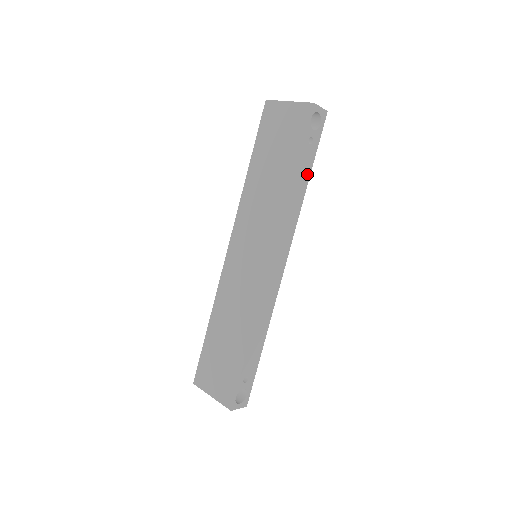
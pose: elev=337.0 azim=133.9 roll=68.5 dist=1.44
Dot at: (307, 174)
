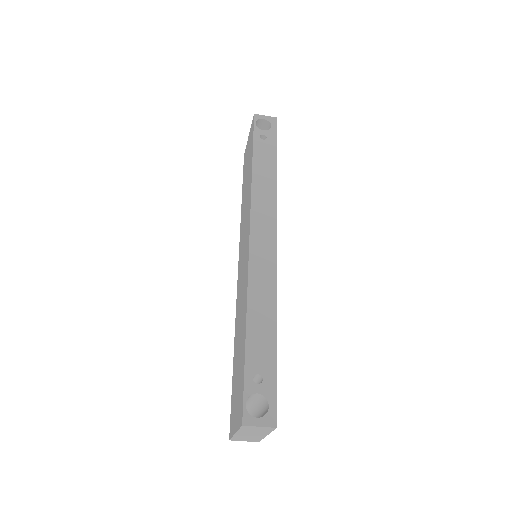
Dot at: (272, 161)
